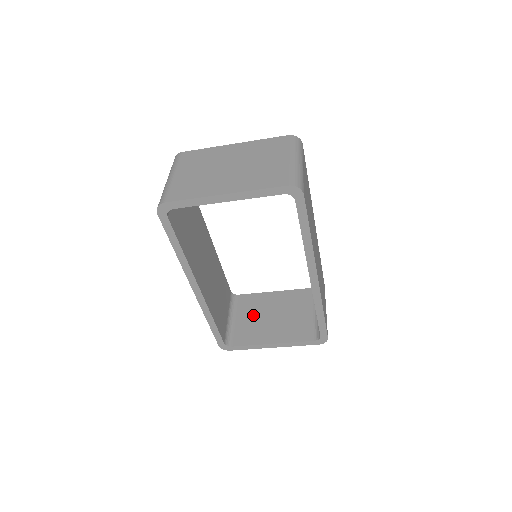
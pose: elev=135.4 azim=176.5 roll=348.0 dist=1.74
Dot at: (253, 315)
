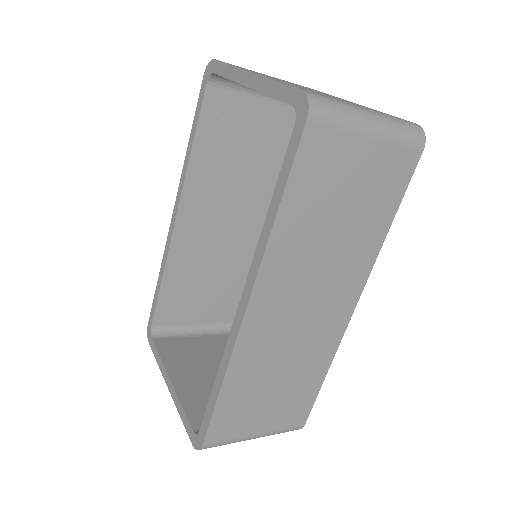
Dot at: (211, 352)
